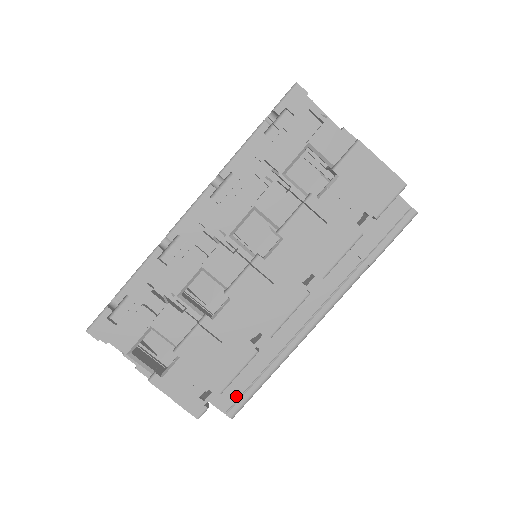
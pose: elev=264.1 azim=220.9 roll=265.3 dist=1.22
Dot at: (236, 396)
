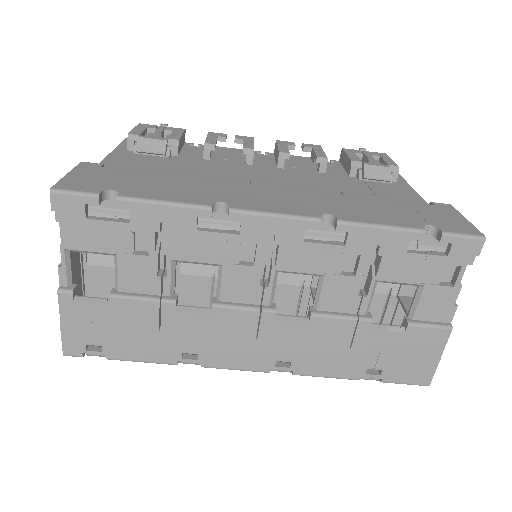
Dot at: occluded
